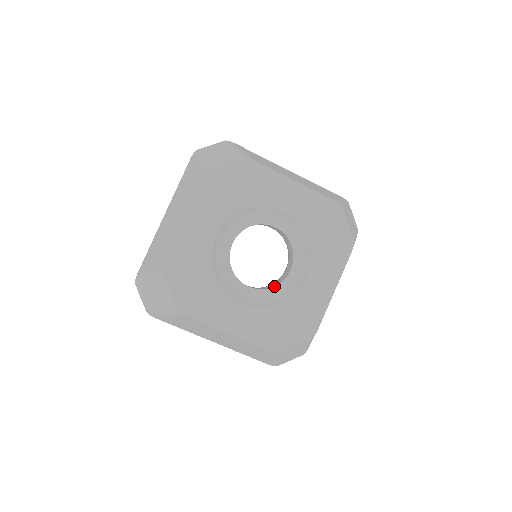
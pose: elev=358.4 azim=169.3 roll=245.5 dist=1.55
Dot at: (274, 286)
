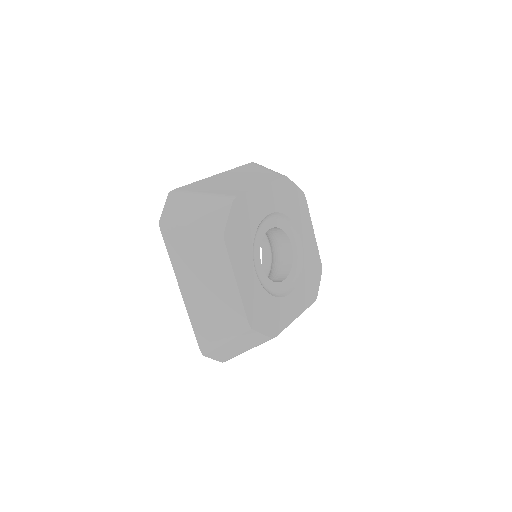
Dot at: occluded
